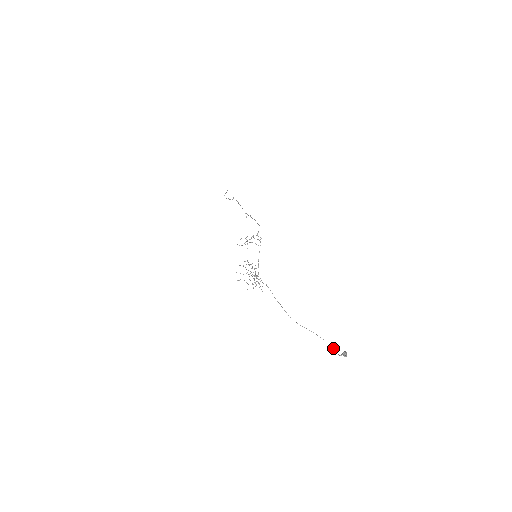
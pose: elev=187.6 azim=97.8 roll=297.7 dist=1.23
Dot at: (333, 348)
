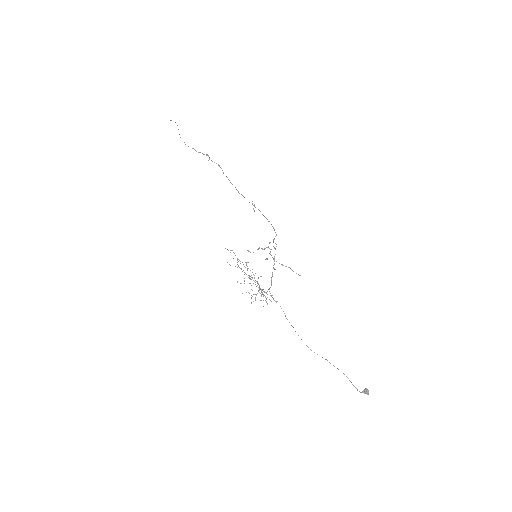
Dot at: (350, 381)
